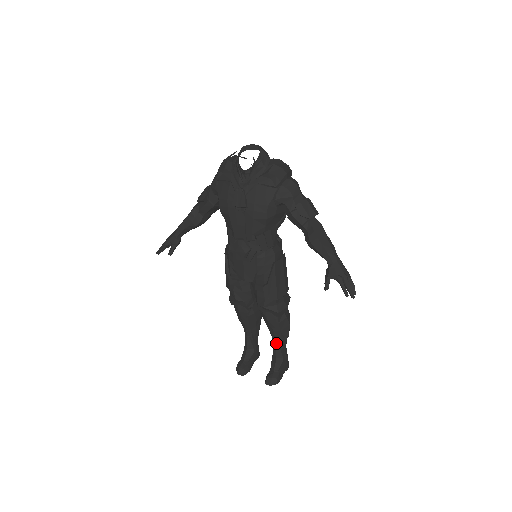
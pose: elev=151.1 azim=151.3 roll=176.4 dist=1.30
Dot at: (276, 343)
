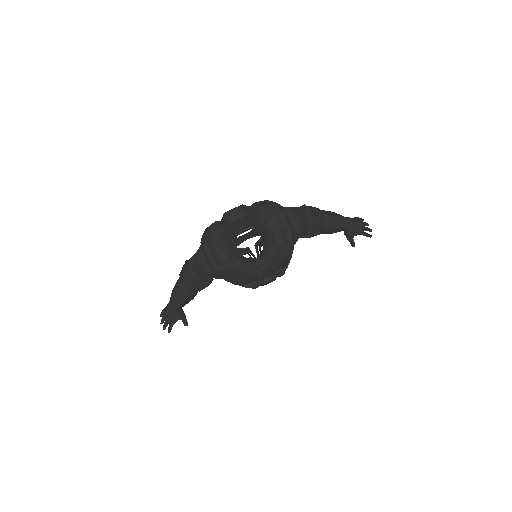
Dot at: occluded
